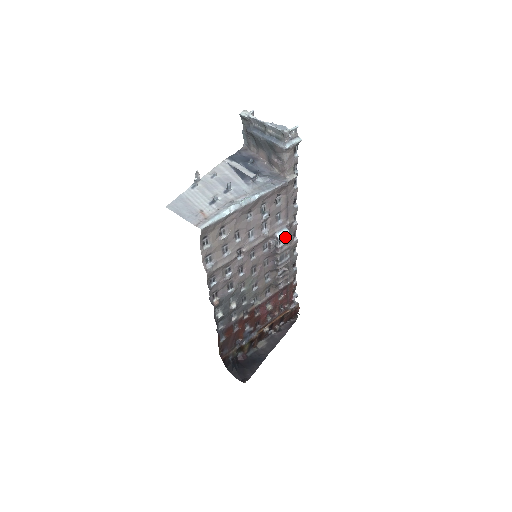
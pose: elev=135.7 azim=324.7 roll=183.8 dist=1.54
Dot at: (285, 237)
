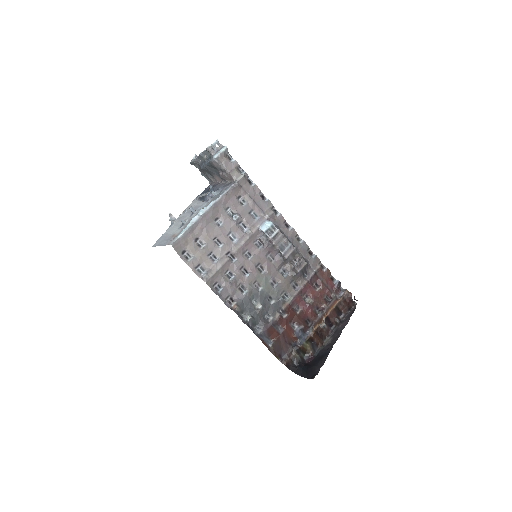
Dot at: (271, 228)
